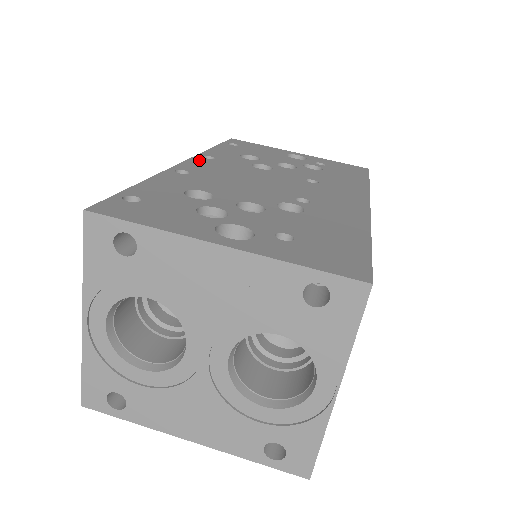
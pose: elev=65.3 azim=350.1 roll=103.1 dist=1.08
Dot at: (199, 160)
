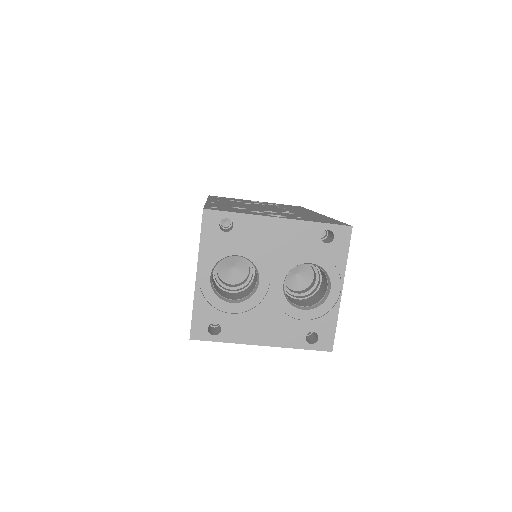
Dot at: (213, 200)
